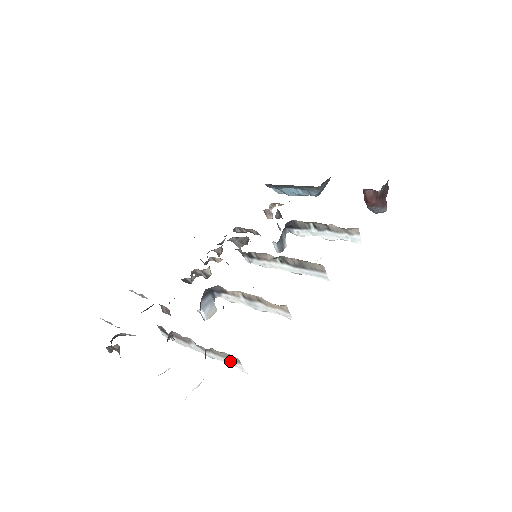
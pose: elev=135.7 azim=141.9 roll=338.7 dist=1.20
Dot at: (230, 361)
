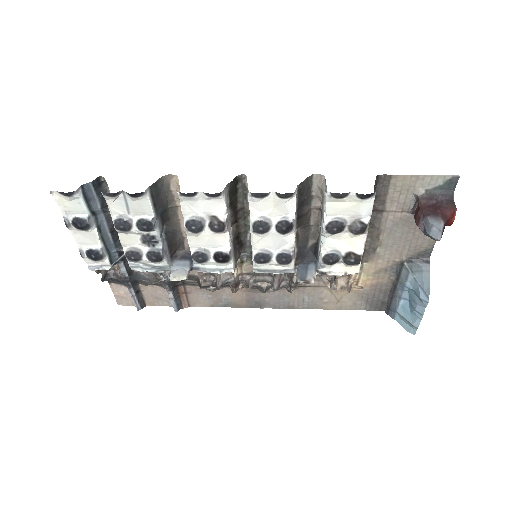
Dot at: occluded
